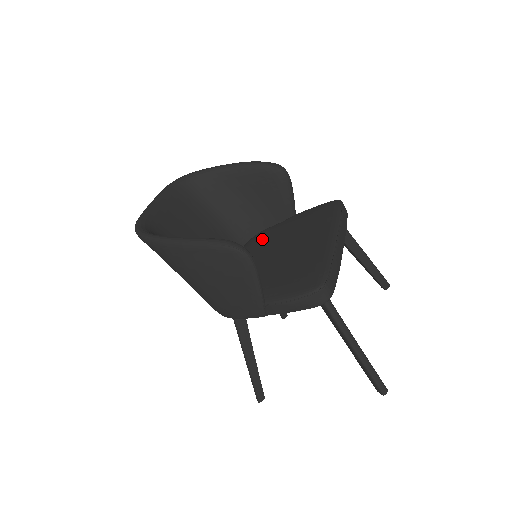
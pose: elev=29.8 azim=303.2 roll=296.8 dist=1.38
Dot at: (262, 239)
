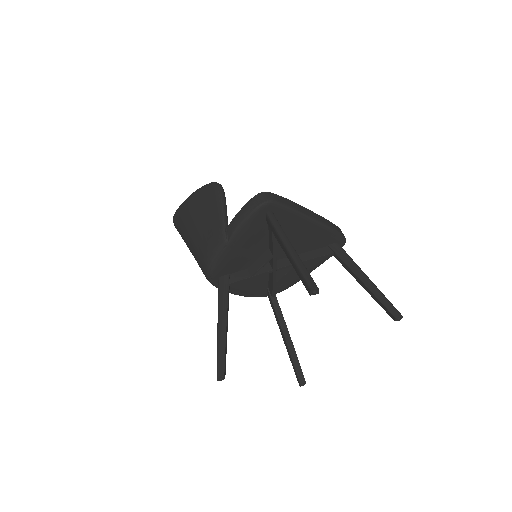
Dot at: occluded
